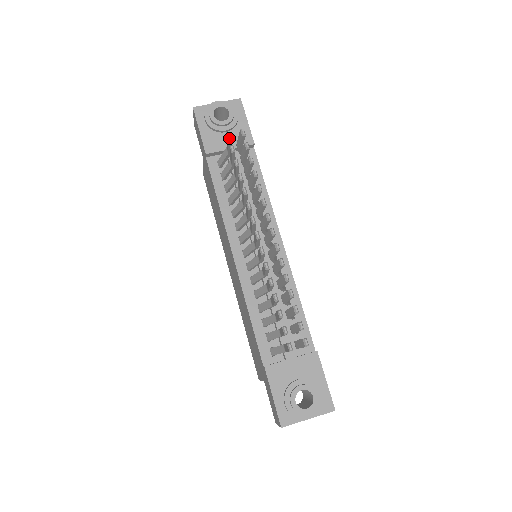
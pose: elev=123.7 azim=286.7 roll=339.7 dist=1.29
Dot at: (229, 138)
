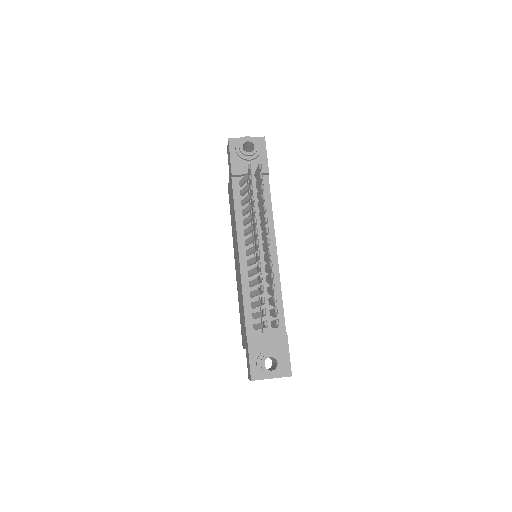
Dot at: (250, 169)
